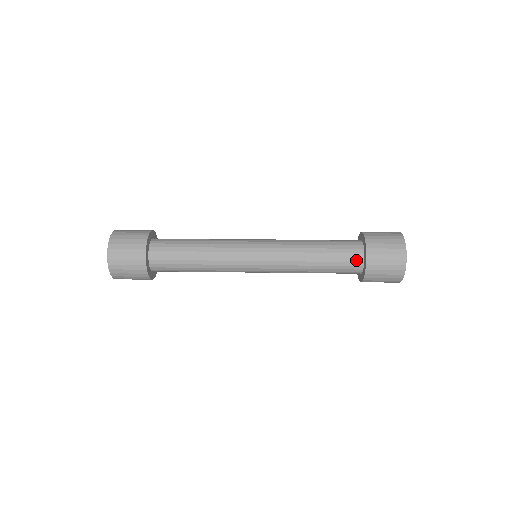
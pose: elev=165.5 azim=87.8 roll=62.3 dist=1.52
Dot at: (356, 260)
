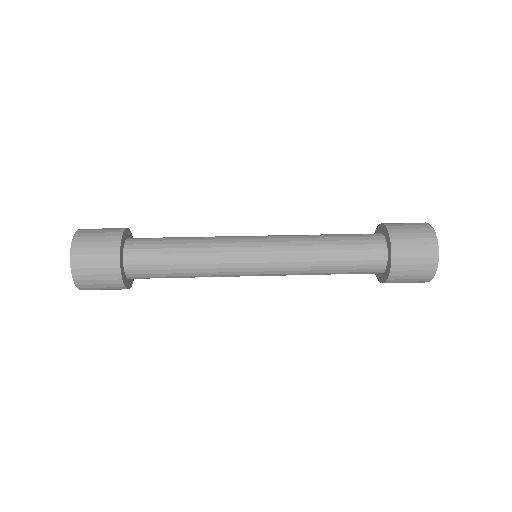
Dot at: (377, 242)
